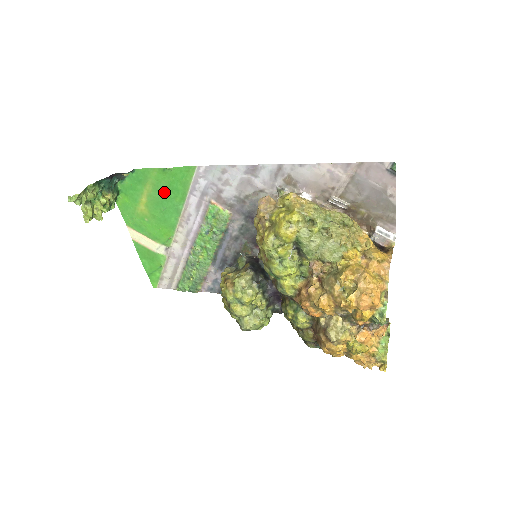
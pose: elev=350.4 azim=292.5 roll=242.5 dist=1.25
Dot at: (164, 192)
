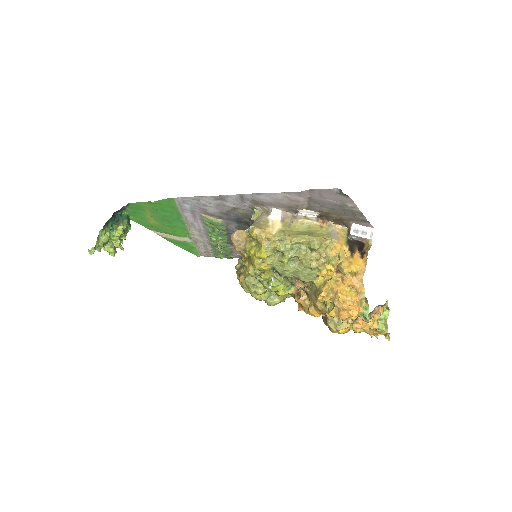
Dot at: (161, 213)
